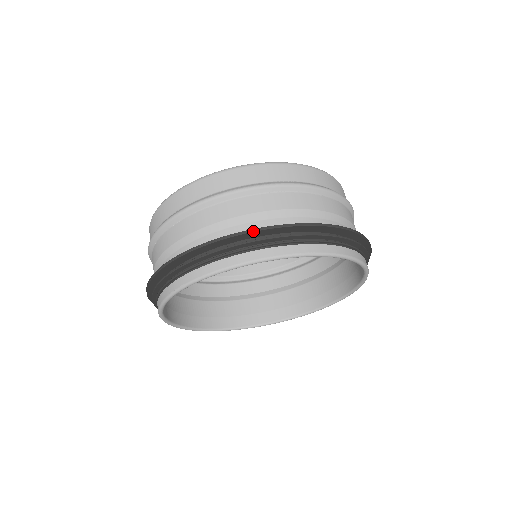
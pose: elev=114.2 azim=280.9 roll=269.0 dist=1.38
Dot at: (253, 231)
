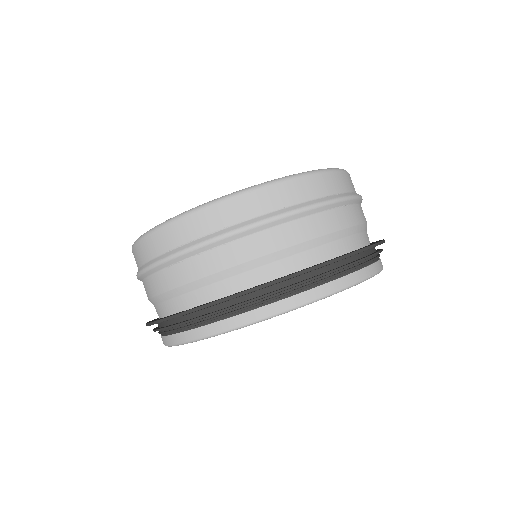
Dot at: (333, 262)
